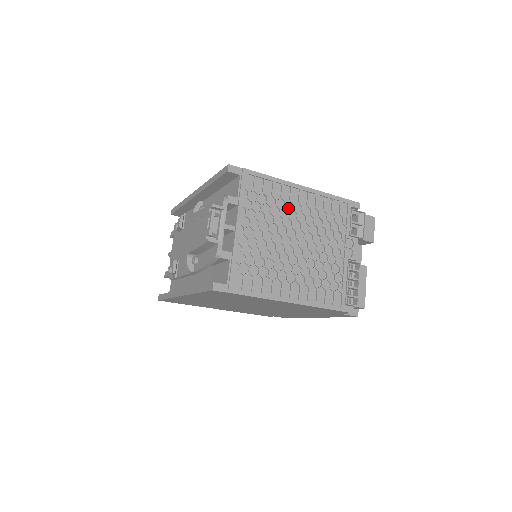
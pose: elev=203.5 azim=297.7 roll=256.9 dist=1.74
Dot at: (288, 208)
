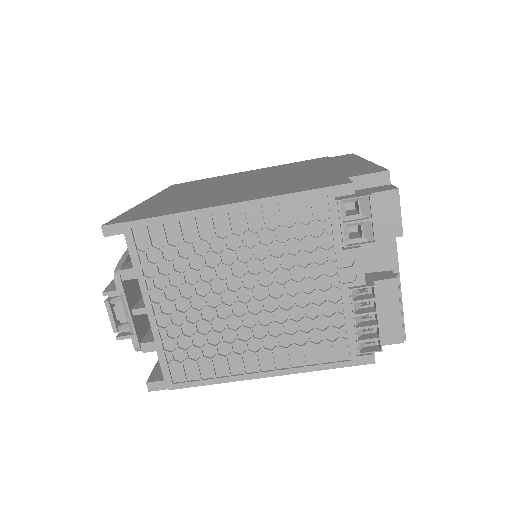
Dot at: (216, 249)
